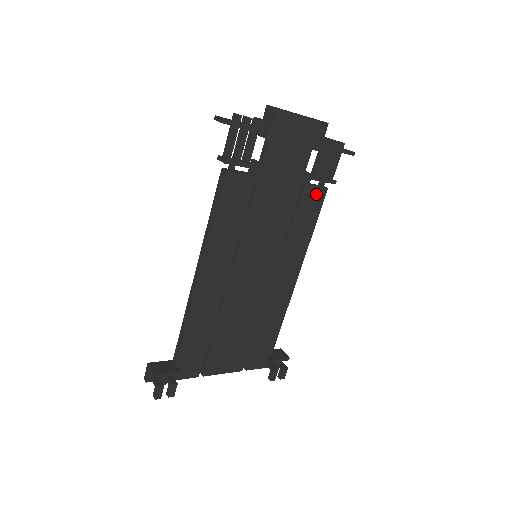
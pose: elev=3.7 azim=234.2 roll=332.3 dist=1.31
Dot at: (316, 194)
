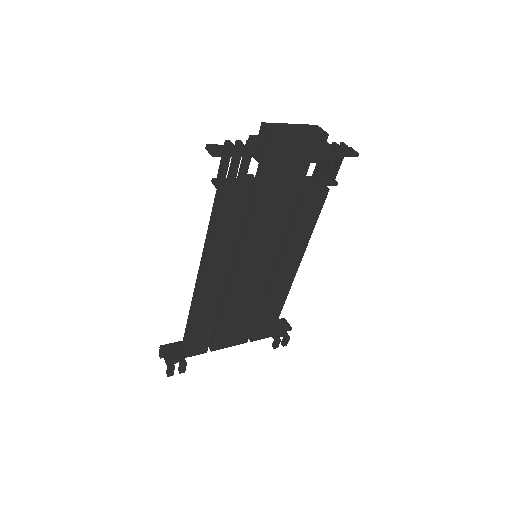
Dot at: (317, 196)
